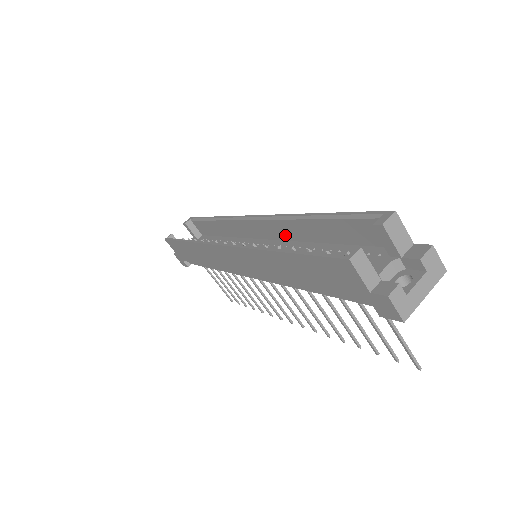
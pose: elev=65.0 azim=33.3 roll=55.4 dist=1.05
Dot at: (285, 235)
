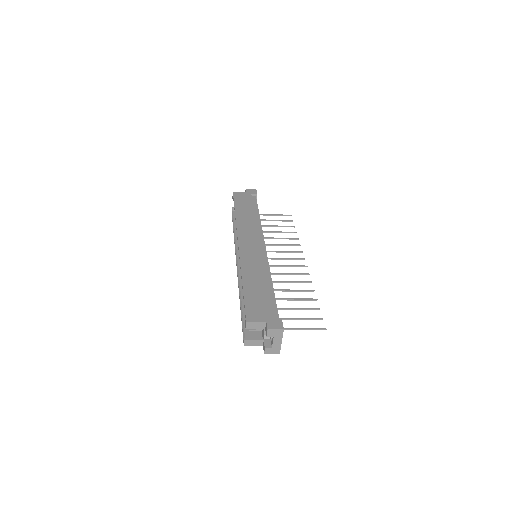
Dot at: occluded
